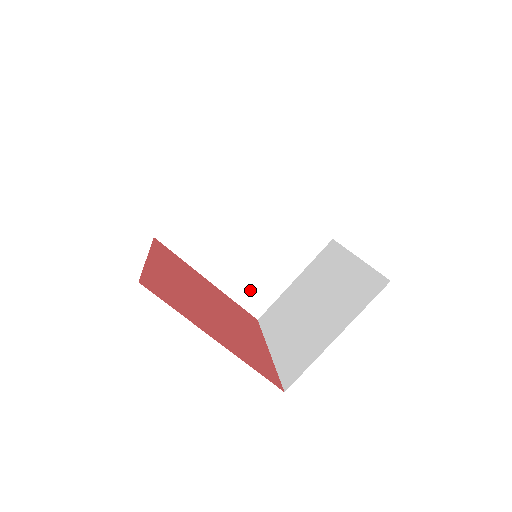
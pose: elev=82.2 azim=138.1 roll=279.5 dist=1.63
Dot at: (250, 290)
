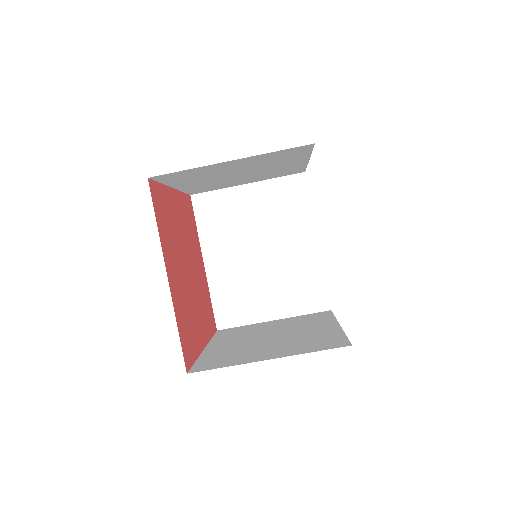
Dot at: (231, 299)
